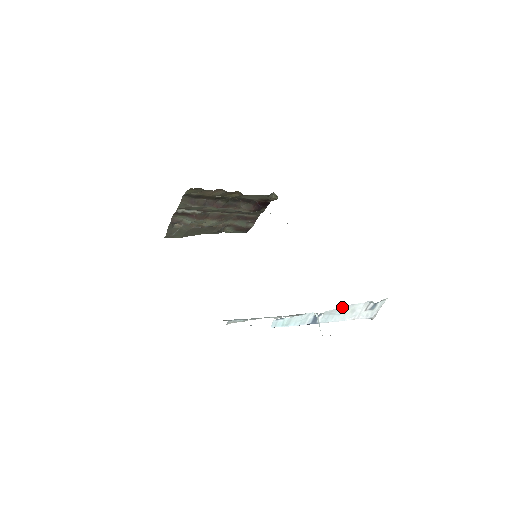
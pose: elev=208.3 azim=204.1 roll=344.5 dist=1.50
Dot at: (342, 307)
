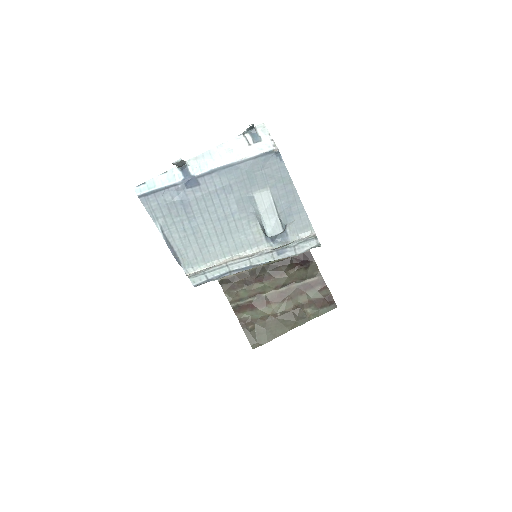
Dot at: (208, 152)
